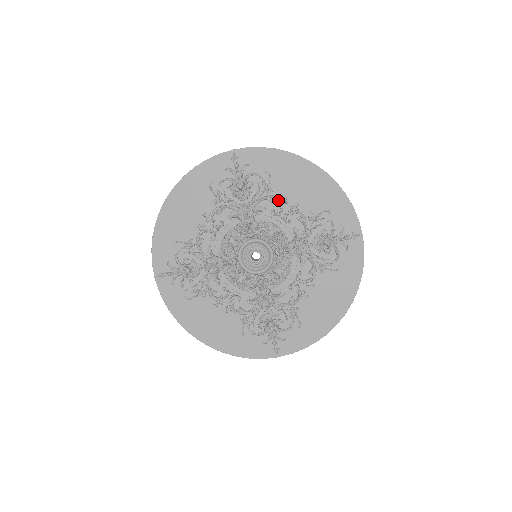
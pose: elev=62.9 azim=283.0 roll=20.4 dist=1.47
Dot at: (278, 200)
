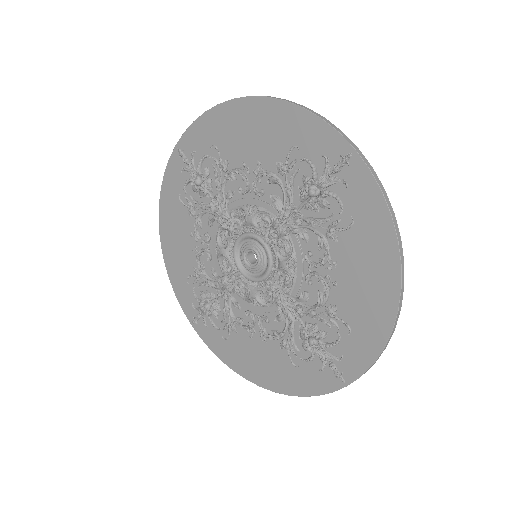
Dot at: (237, 172)
